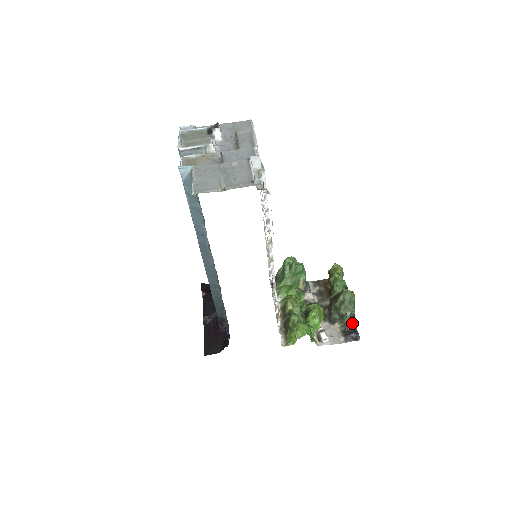
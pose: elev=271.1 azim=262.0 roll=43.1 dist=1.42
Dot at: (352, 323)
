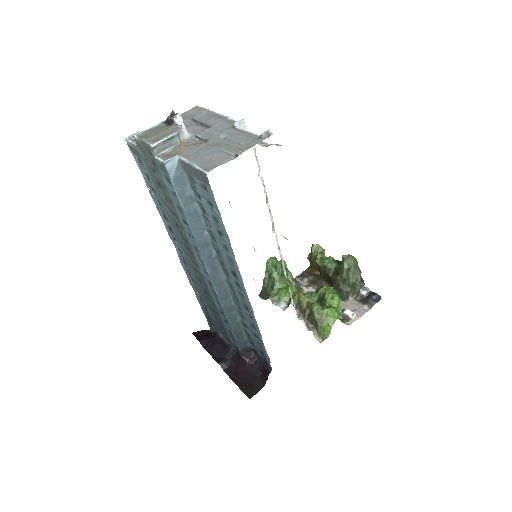
Dot at: (364, 288)
